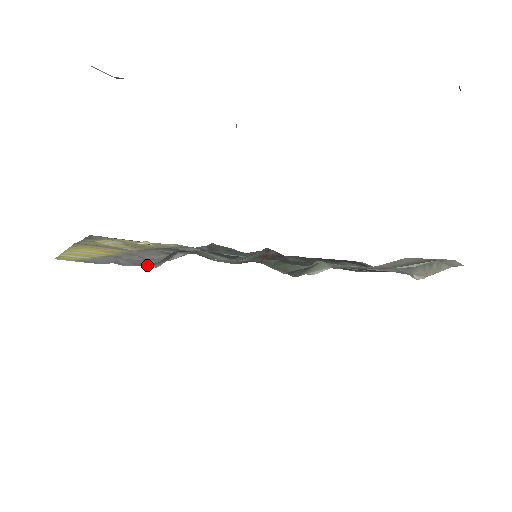
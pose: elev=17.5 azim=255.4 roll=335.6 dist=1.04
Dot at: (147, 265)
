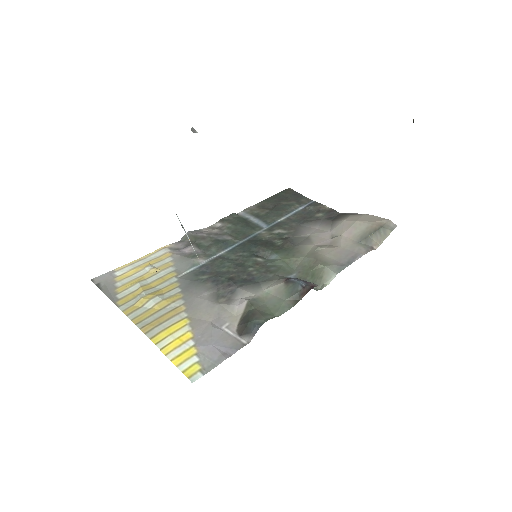
Dot at: (241, 343)
